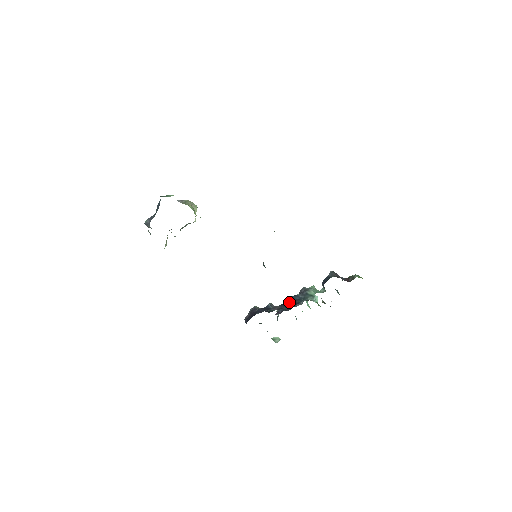
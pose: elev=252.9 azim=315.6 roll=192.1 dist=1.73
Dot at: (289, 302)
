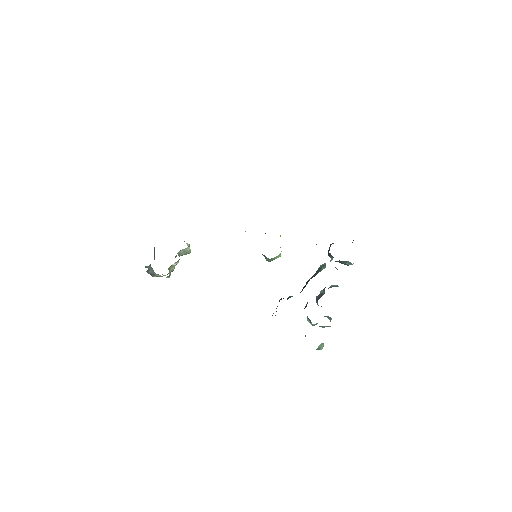
Dot at: (306, 283)
